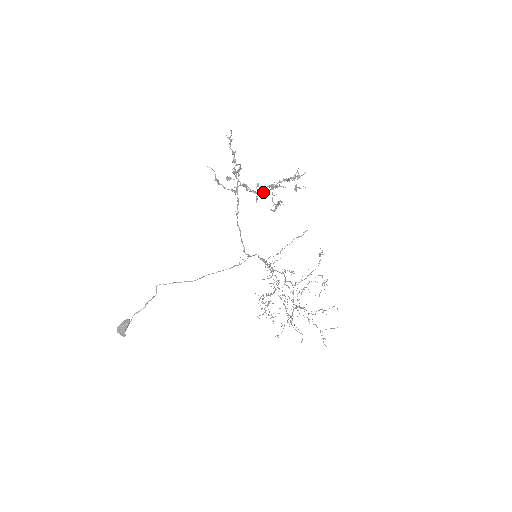
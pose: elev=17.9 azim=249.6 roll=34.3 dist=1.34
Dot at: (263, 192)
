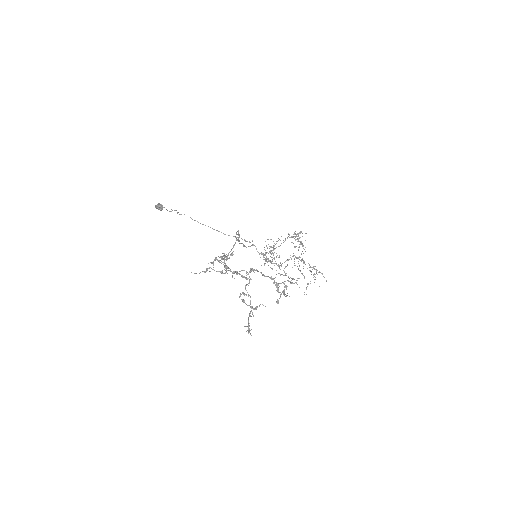
Dot at: occluded
